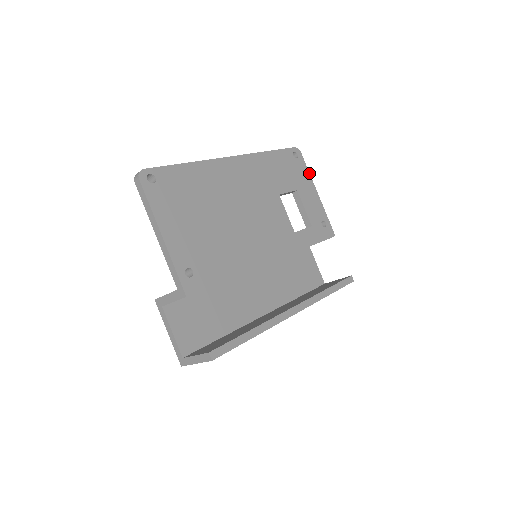
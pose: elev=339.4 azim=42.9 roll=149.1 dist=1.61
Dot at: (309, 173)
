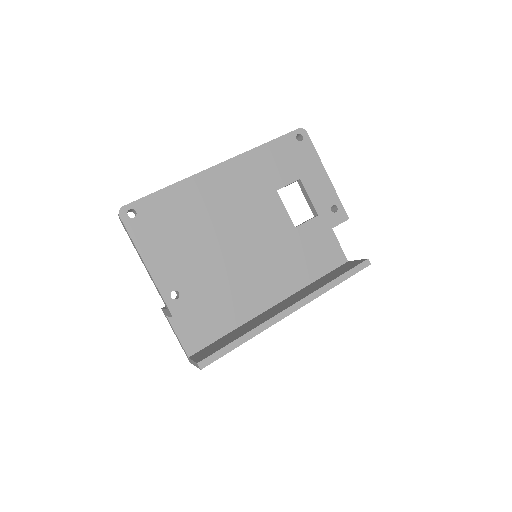
Dot at: (317, 154)
